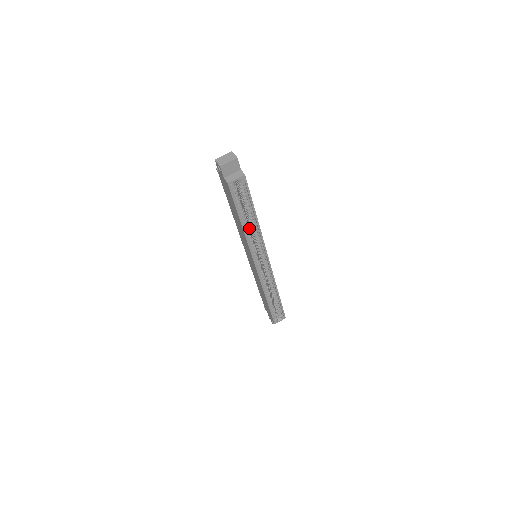
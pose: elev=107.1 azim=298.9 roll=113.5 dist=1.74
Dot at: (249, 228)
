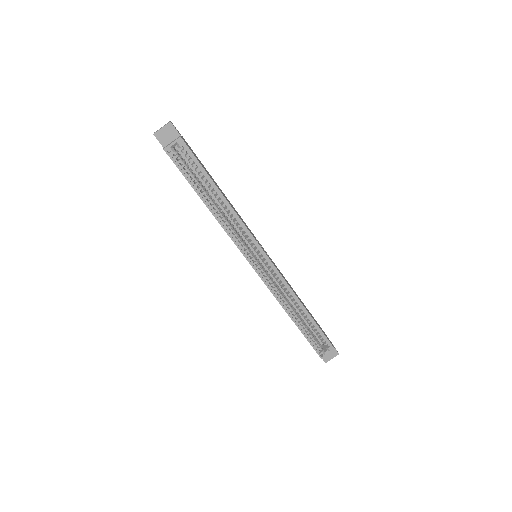
Dot at: (223, 212)
